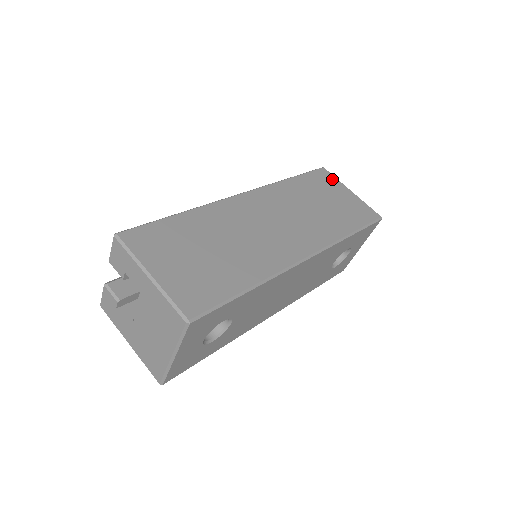
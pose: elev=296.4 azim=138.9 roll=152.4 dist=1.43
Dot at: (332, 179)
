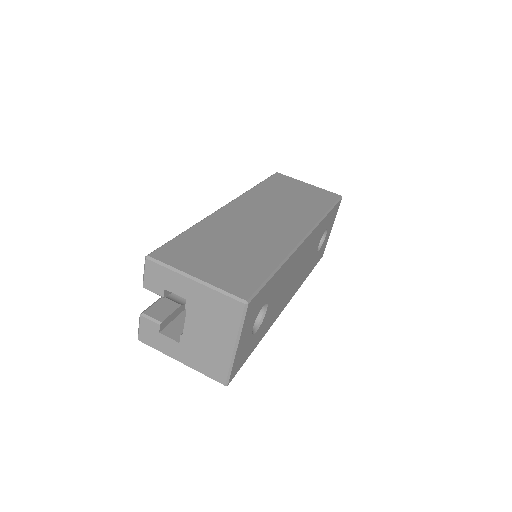
Dot at: (289, 179)
